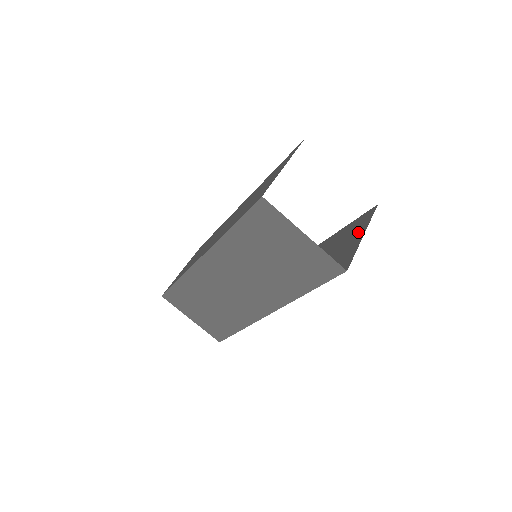
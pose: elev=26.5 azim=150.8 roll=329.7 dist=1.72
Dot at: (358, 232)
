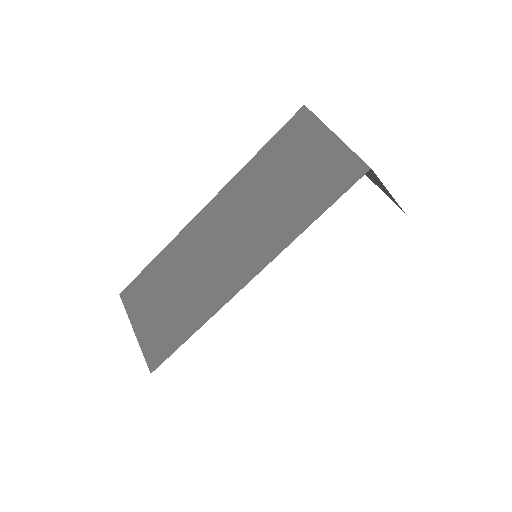
Dot at: occluded
